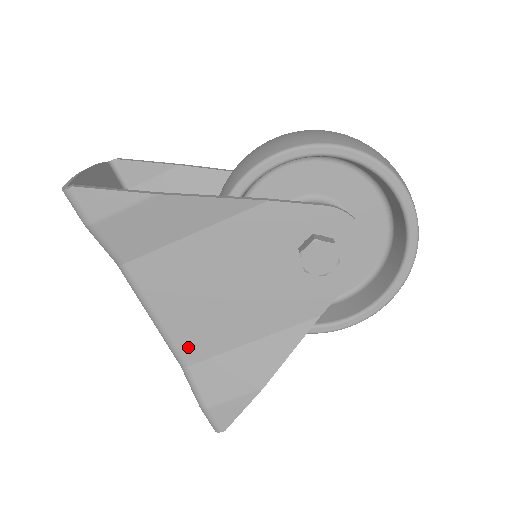
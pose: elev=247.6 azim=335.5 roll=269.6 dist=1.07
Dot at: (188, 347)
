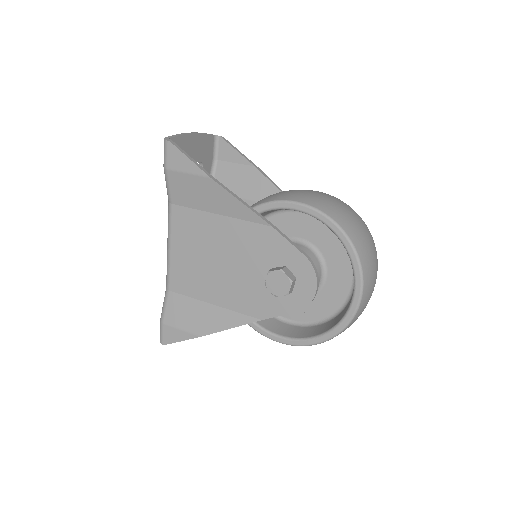
Dot at: (176, 279)
